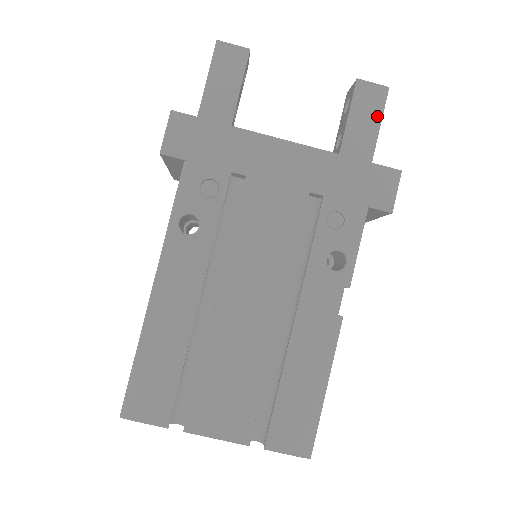
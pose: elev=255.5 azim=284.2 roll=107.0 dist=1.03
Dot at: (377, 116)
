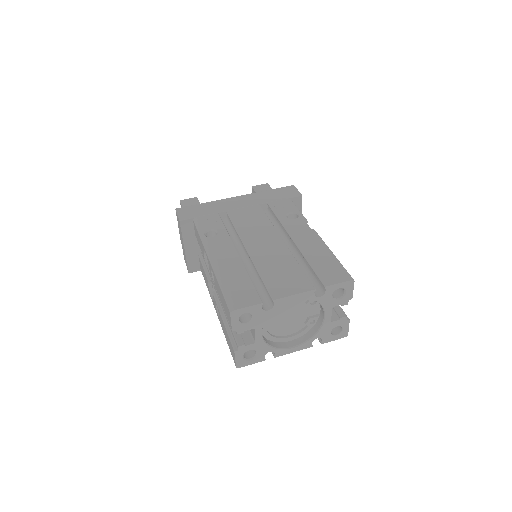
Dot at: occluded
